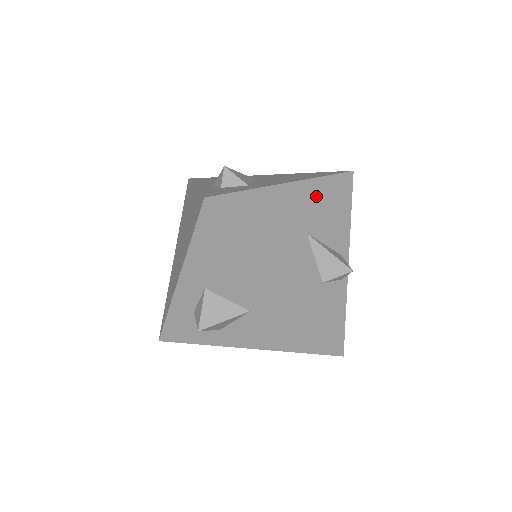
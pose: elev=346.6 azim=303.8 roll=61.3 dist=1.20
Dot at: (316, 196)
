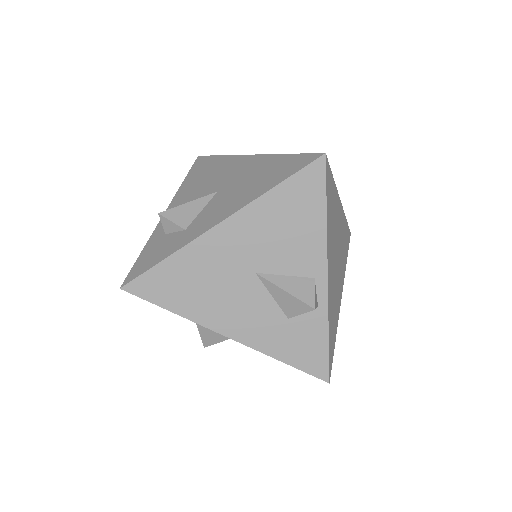
Dot at: (262, 222)
